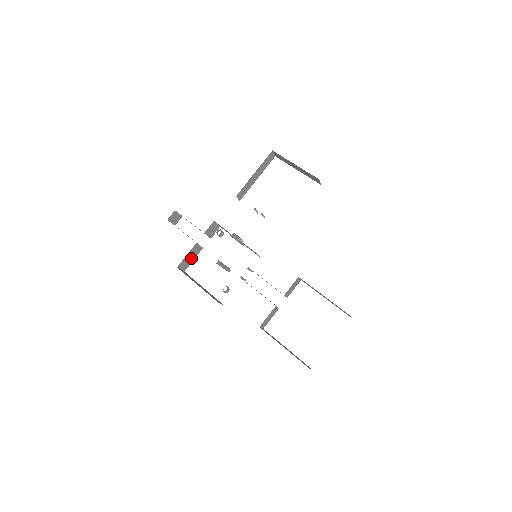
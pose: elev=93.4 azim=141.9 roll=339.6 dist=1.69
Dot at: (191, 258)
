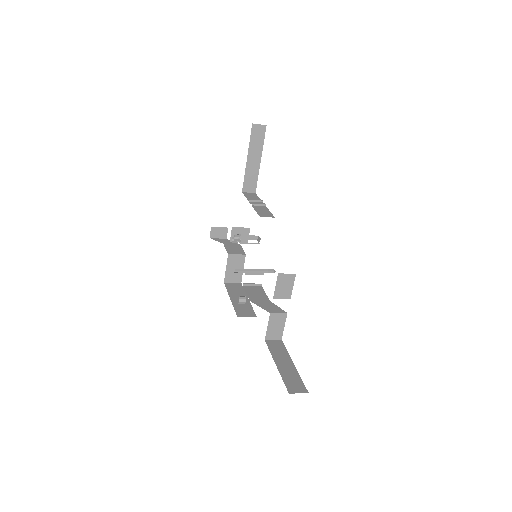
Dot at: occluded
